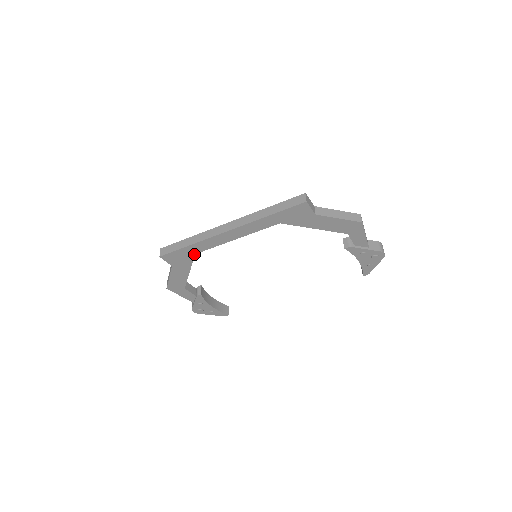
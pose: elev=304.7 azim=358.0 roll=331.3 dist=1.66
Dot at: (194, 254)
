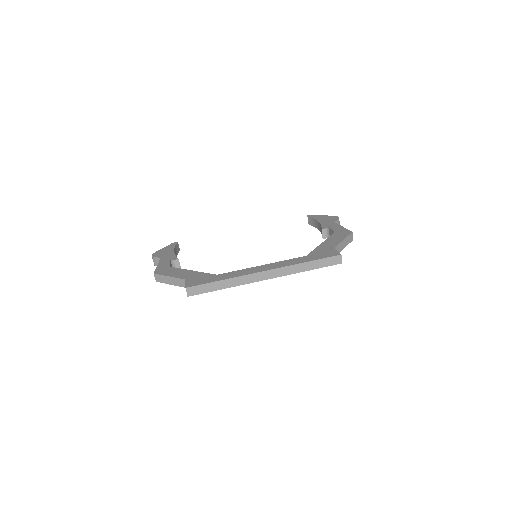
Dot at: occluded
